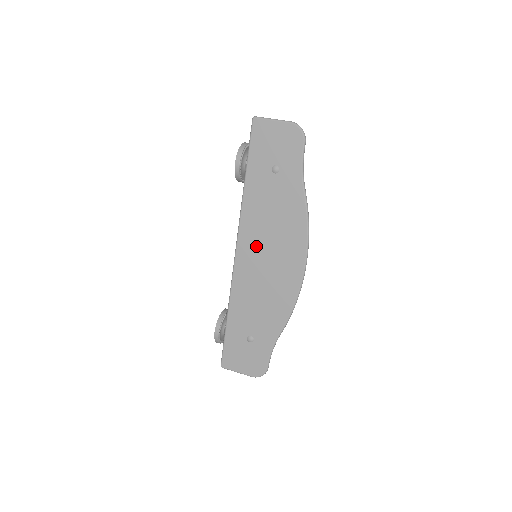
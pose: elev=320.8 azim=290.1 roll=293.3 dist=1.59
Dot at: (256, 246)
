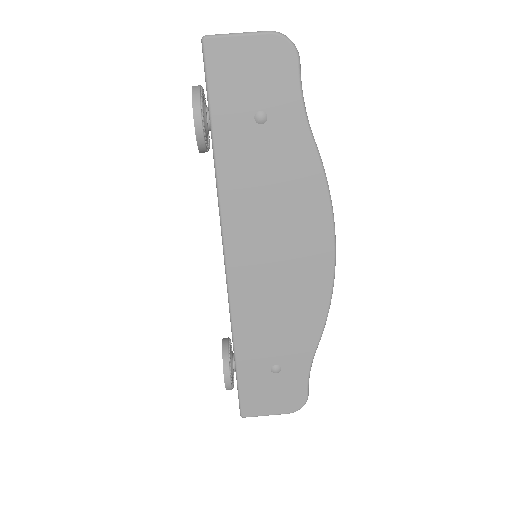
Dot at: (255, 242)
